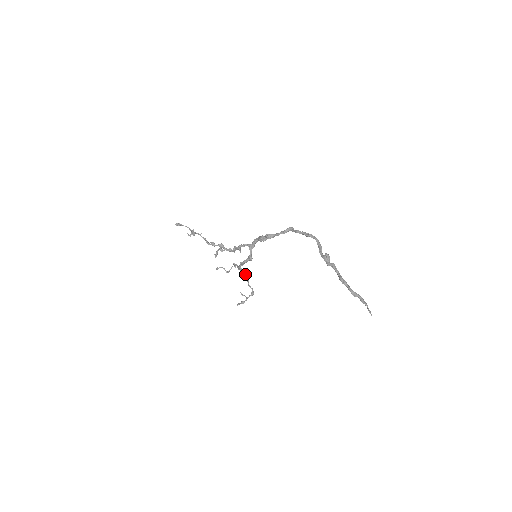
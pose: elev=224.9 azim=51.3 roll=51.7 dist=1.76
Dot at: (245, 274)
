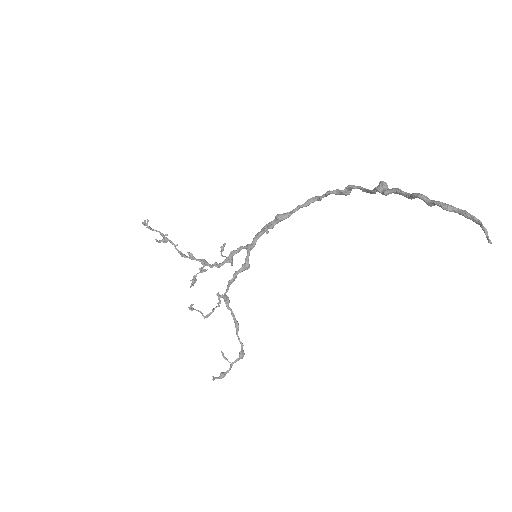
Dot at: occluded
